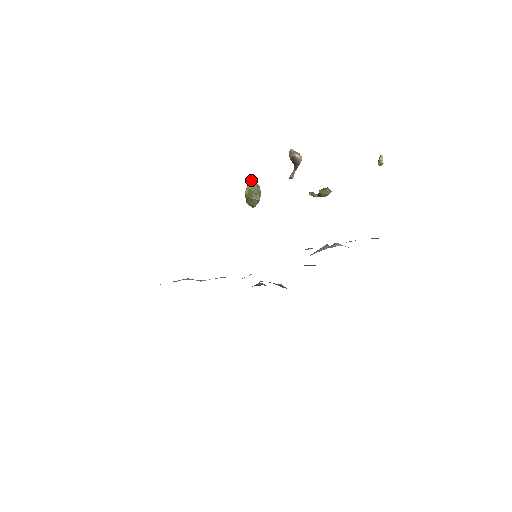
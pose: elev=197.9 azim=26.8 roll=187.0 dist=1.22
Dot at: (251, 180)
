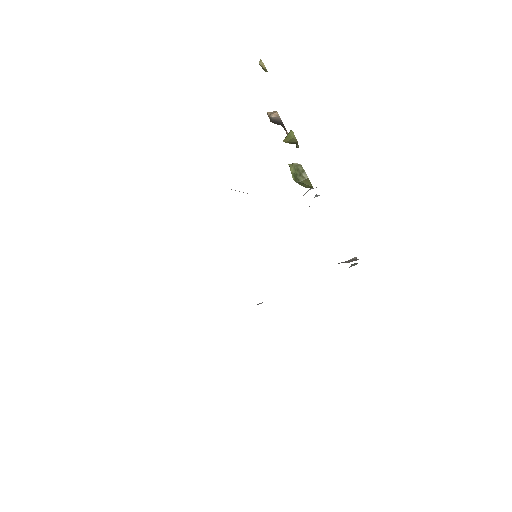
Dot at: (290, 164)
